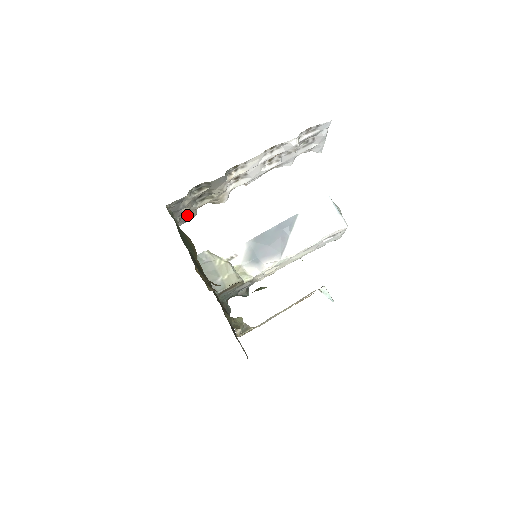
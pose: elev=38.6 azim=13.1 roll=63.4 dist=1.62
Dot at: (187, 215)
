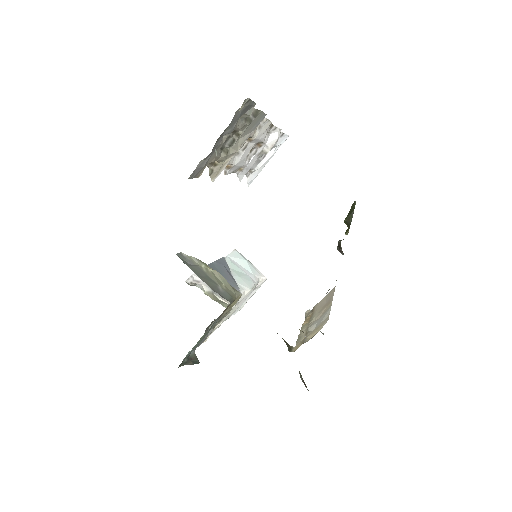
Dot at: (207, 160)
